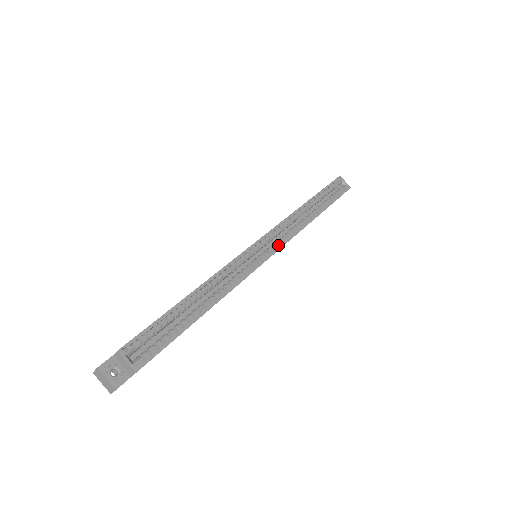
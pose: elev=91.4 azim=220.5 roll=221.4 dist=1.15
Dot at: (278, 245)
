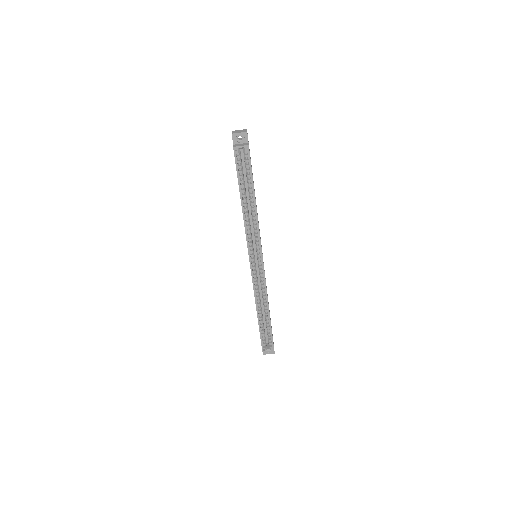
Dot at: (259, 252)
